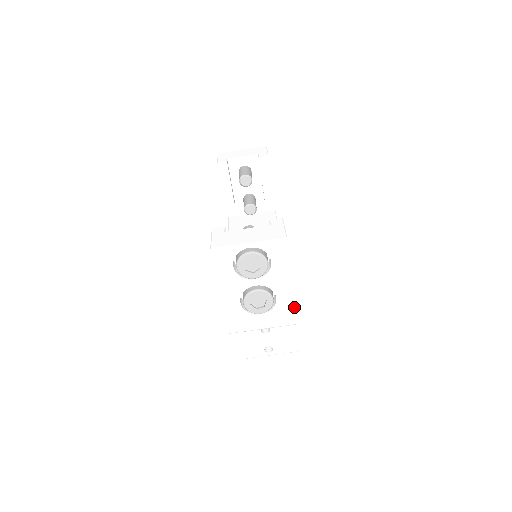
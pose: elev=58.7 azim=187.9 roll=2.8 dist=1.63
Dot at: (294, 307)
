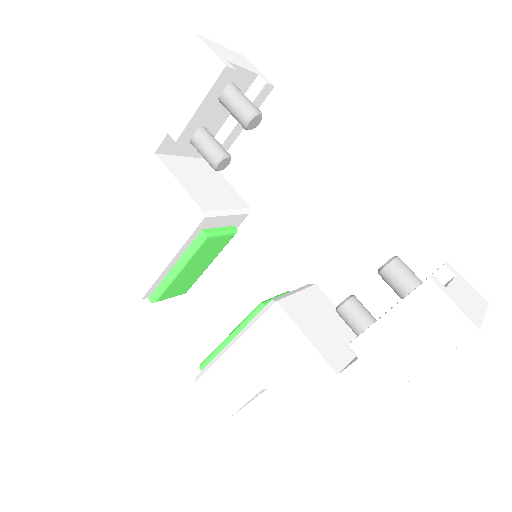
Dot at: occluded
